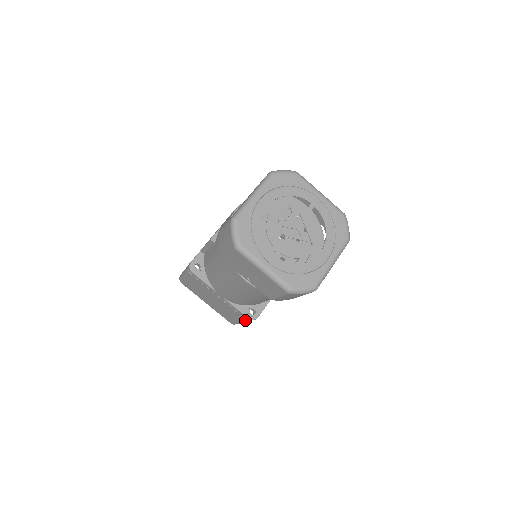
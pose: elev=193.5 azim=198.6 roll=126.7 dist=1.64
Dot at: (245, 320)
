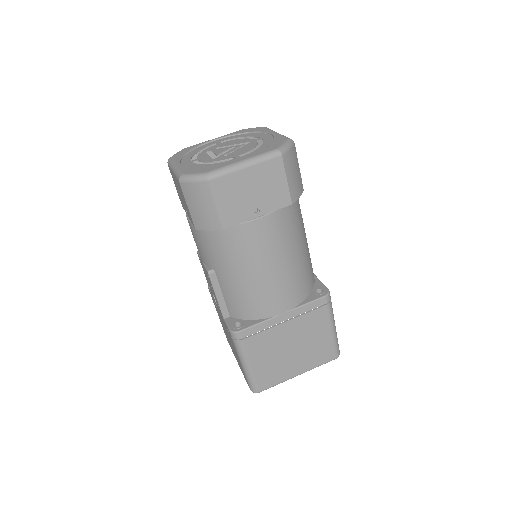
Dot at: (328, 310)
